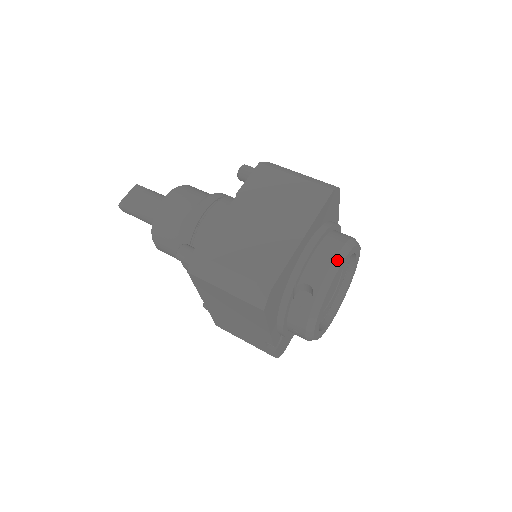
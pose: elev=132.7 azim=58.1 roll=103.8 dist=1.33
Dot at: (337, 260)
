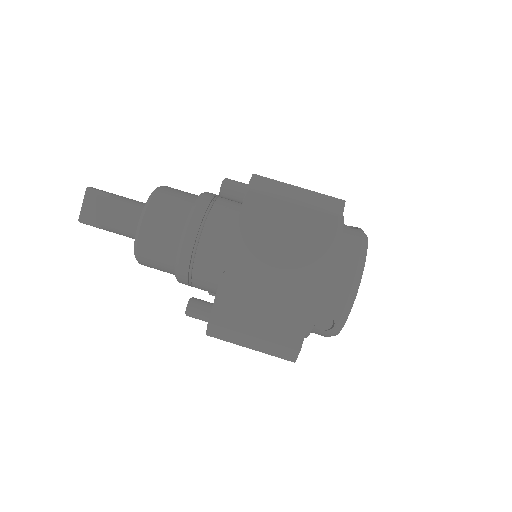
Dot at: (354, 287)
